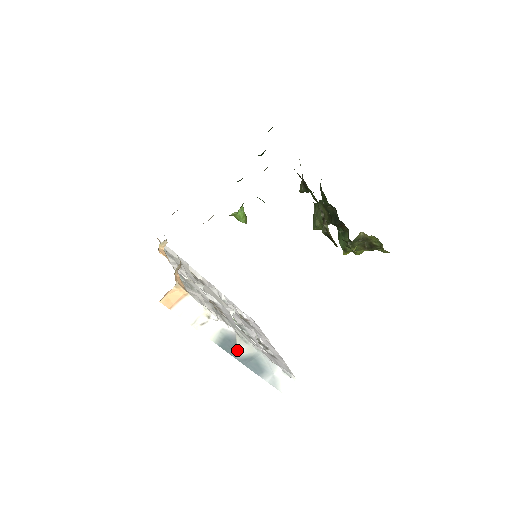
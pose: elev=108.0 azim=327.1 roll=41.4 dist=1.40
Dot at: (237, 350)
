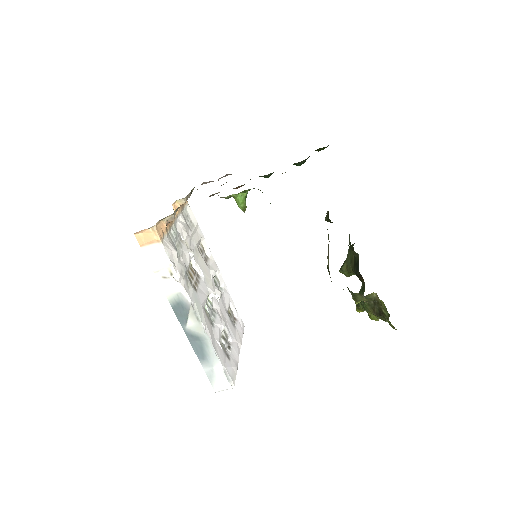
Dot at: (187, 322)
